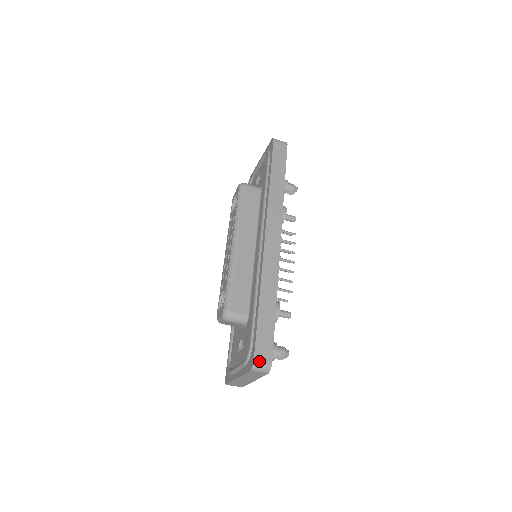
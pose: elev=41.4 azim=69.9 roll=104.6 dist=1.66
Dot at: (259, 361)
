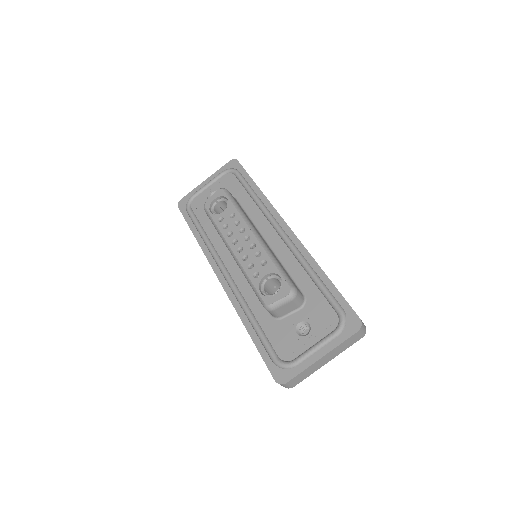
Dot at: occluded
